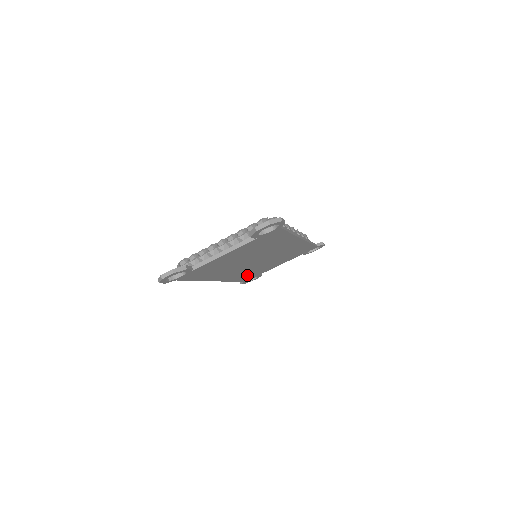
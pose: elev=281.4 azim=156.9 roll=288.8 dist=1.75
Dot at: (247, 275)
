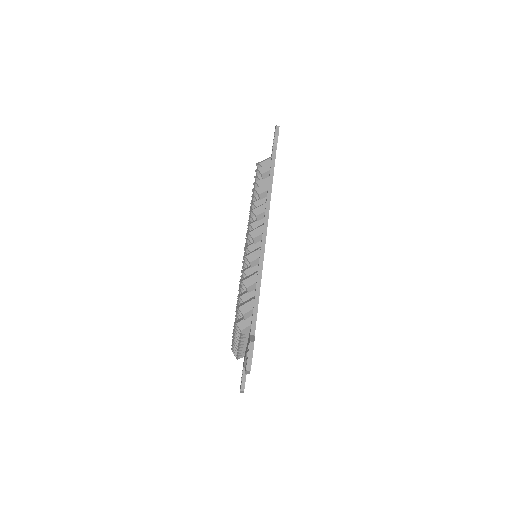
Dot at: occluded
